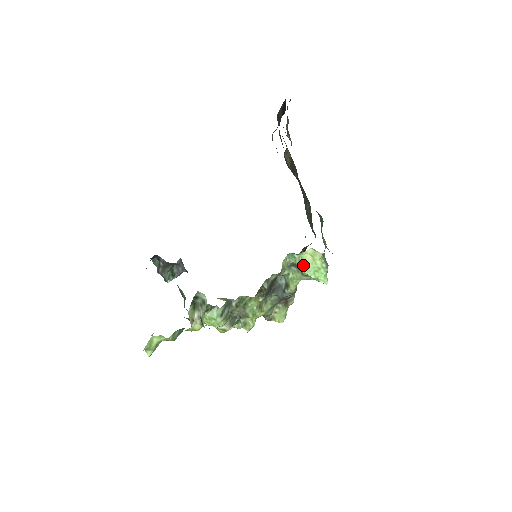
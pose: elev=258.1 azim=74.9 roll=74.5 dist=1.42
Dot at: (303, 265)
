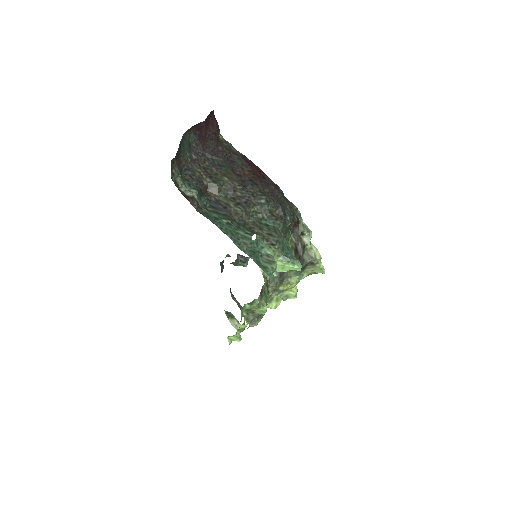
Dot at: occluded
